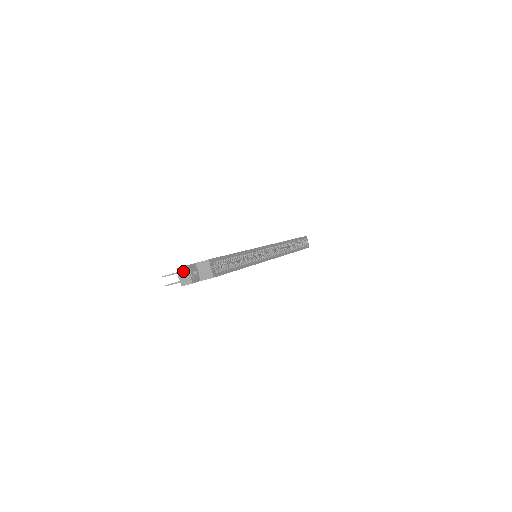
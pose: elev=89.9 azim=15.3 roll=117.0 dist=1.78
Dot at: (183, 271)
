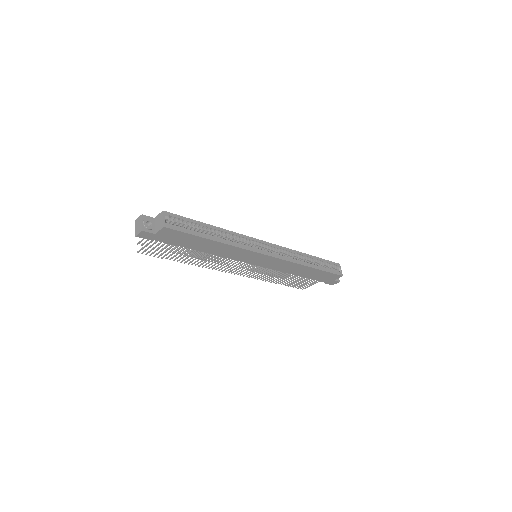
Dot at: (138, 221)
